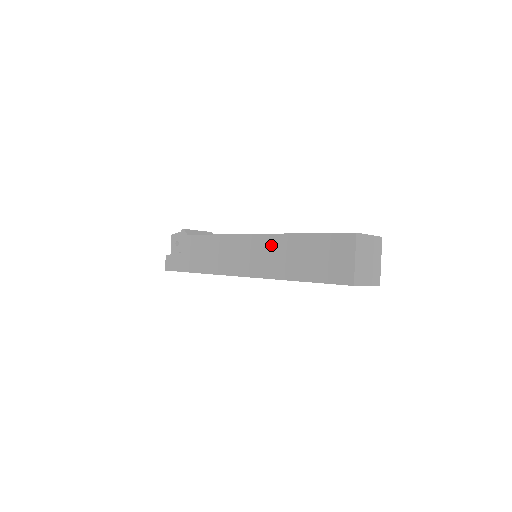
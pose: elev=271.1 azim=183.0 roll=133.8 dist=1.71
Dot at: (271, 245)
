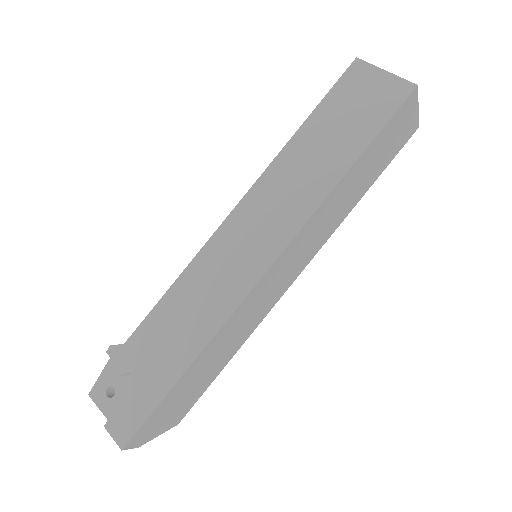
Dot at: (273, 184)
